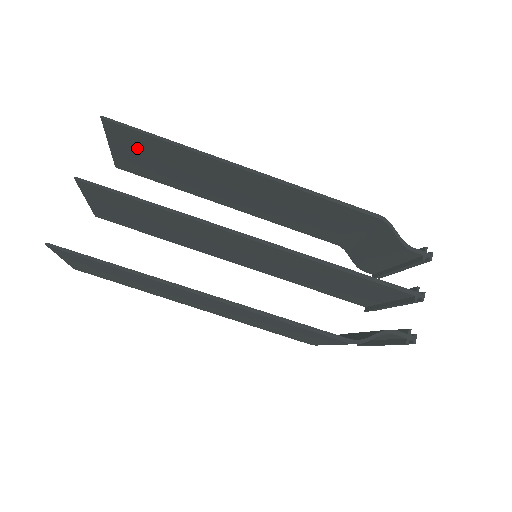
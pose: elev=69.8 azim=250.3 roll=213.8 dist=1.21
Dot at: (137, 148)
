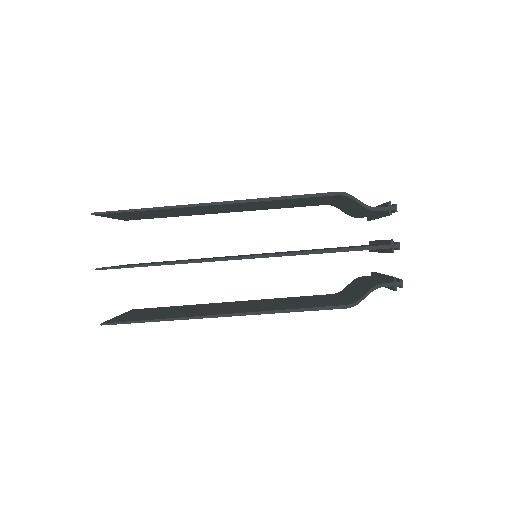
Dot at: (129, 215)
